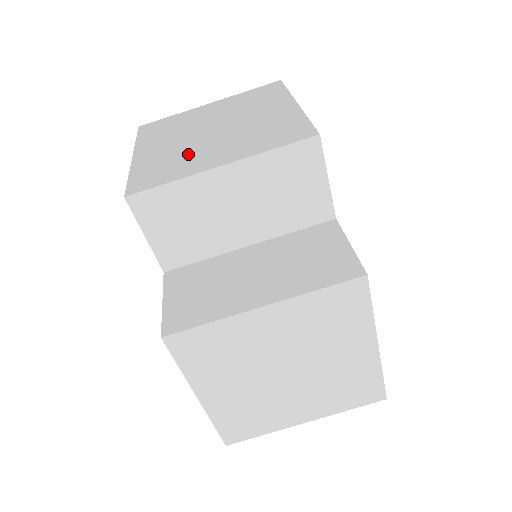
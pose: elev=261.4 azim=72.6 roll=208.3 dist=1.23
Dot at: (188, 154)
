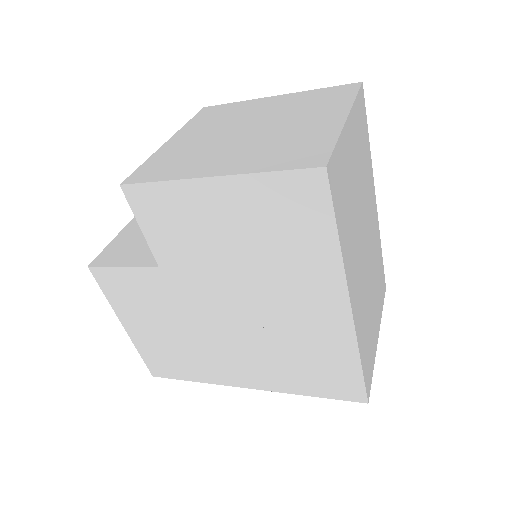
Dot at: occluded
